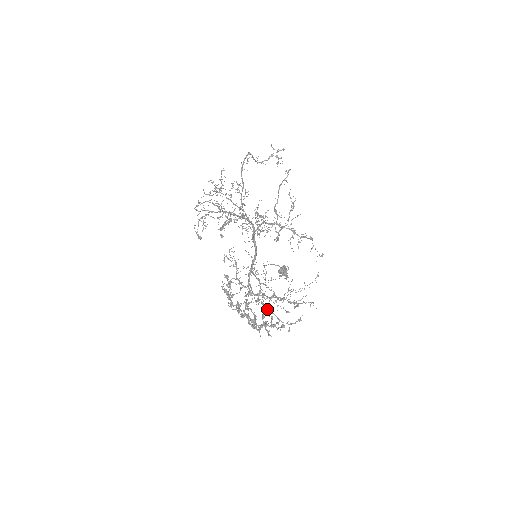
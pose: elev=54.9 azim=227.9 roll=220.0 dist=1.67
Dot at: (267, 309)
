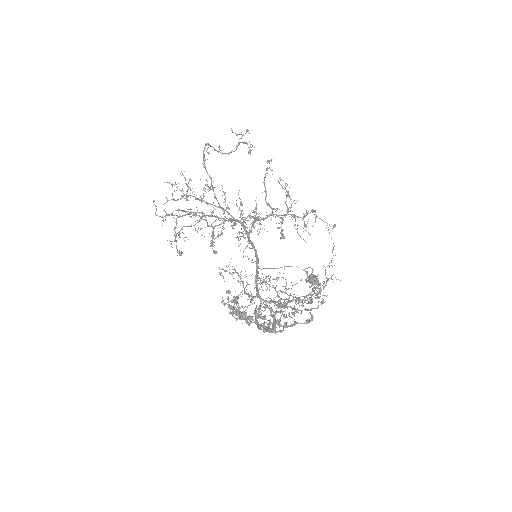
Dot at: occluded
